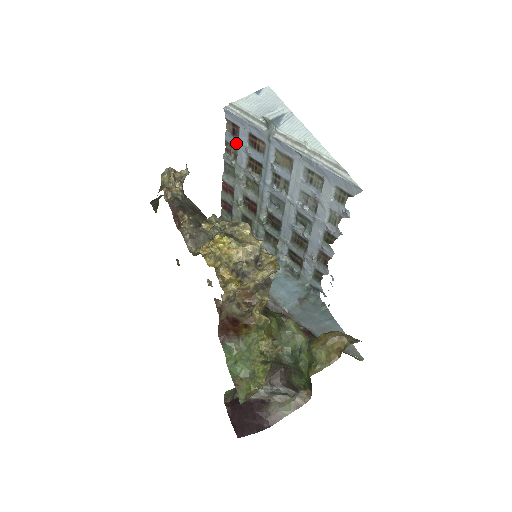
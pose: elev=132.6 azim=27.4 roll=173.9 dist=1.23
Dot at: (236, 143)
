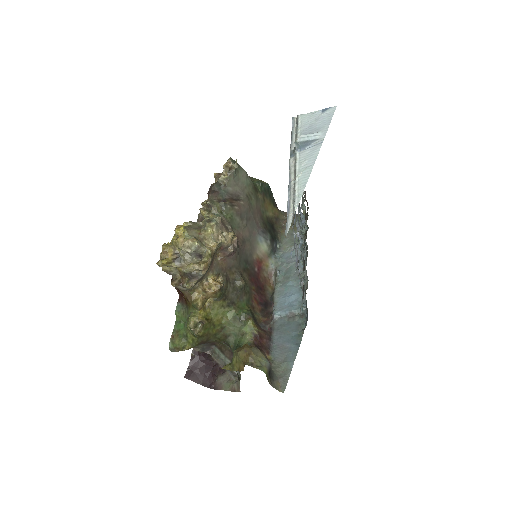
Dot at: occluded
